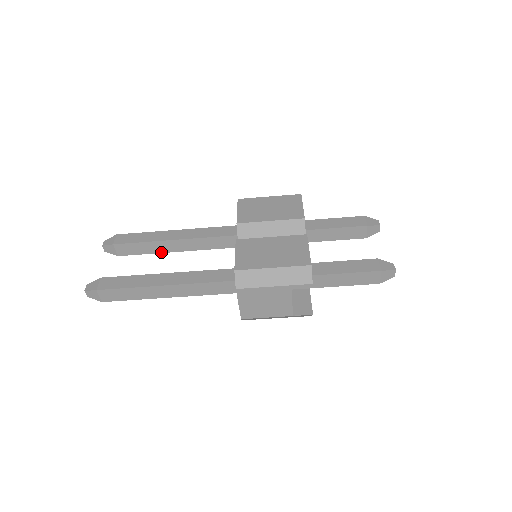
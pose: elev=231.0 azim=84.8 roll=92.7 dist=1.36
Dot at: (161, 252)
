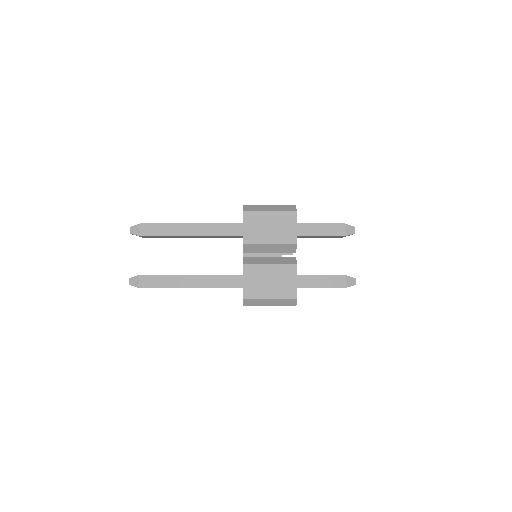
Dot at: (179, 237)
